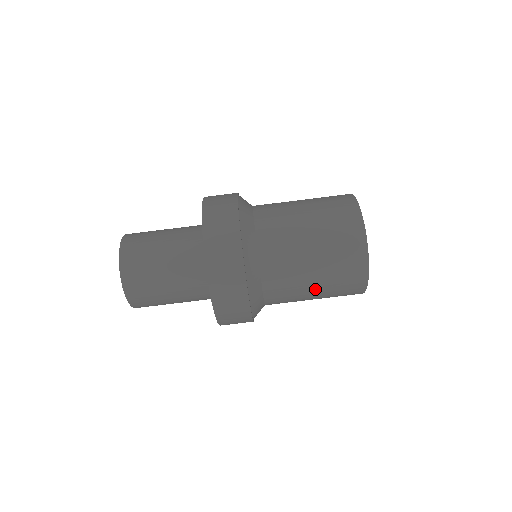
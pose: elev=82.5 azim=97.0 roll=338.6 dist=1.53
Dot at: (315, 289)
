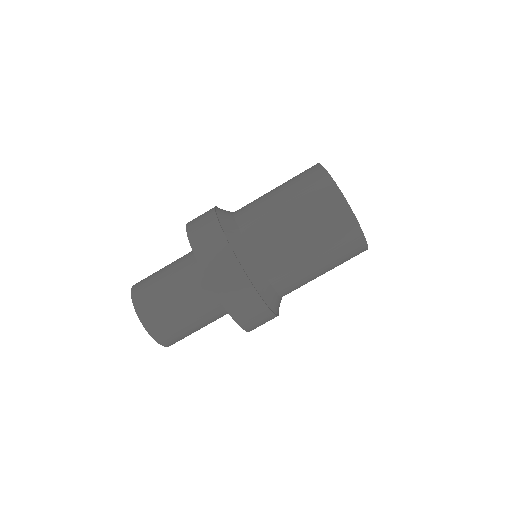
Dot at: (321, 267)
